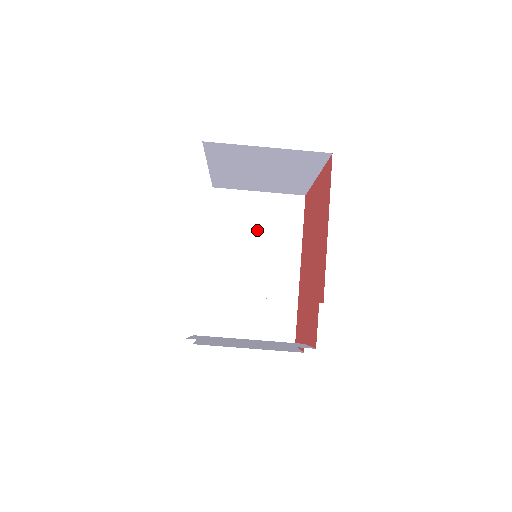
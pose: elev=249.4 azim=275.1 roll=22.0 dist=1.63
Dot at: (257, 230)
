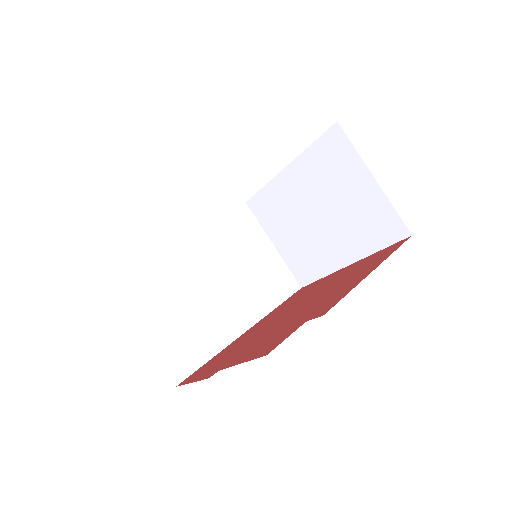
Dot at: (245, 265)
